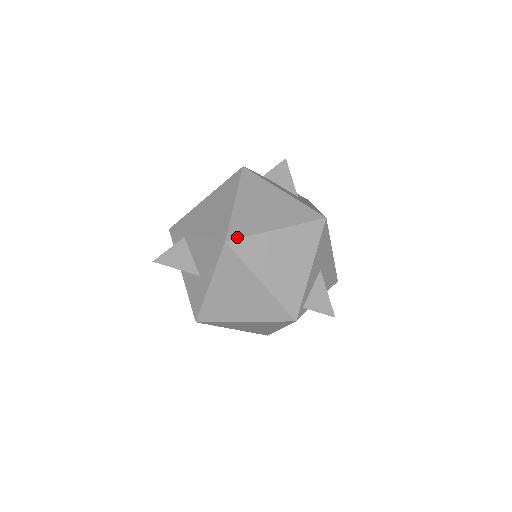
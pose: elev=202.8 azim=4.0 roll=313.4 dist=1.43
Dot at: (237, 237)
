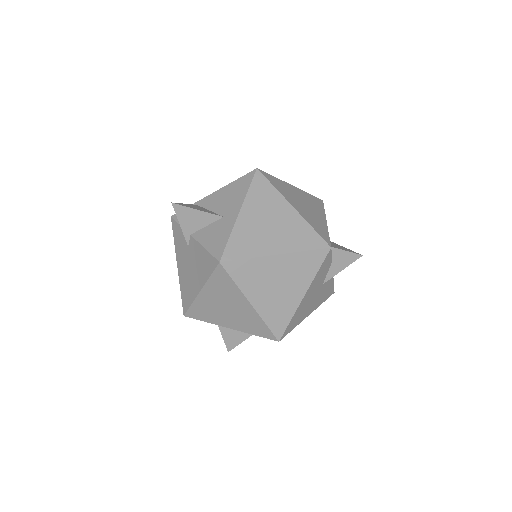
Dot at: (265, 172)
